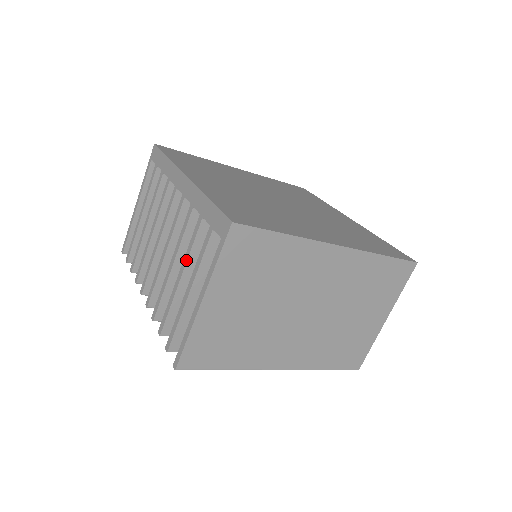
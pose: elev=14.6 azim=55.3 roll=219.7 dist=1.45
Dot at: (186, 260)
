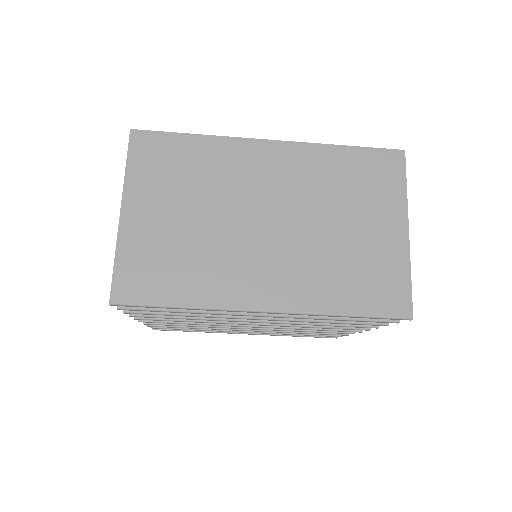
Dot at: occluded
